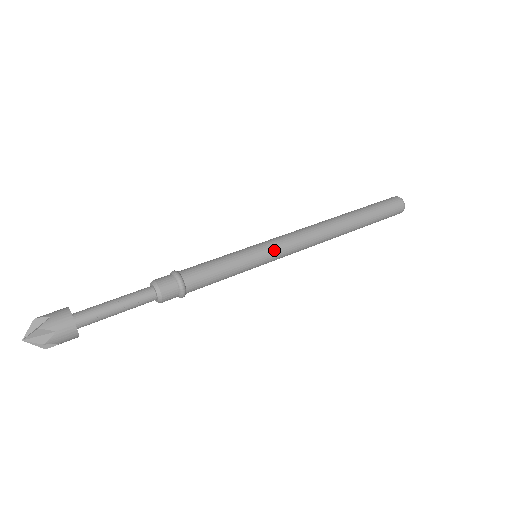
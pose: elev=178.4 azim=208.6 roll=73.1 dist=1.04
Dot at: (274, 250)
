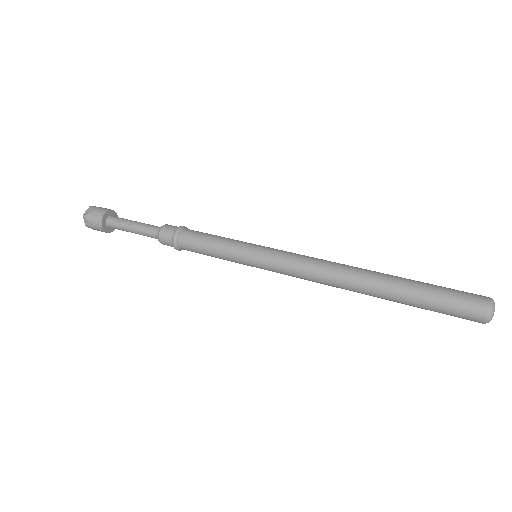
Dot at: (270, 252)
